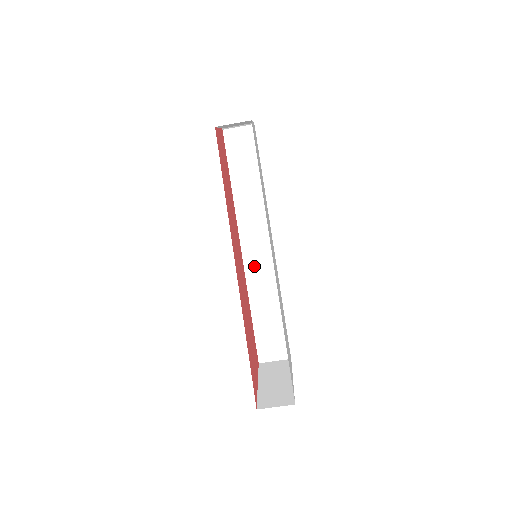
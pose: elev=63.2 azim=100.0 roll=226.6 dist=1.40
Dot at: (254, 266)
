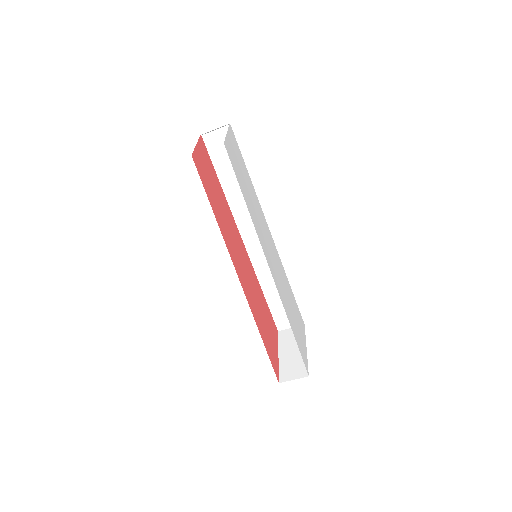
Dot at: (258, 255)
